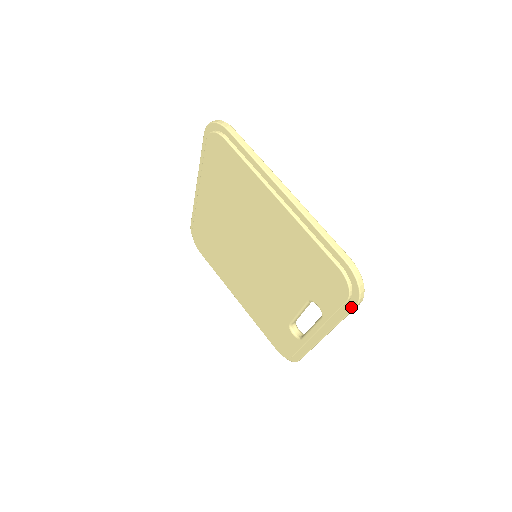
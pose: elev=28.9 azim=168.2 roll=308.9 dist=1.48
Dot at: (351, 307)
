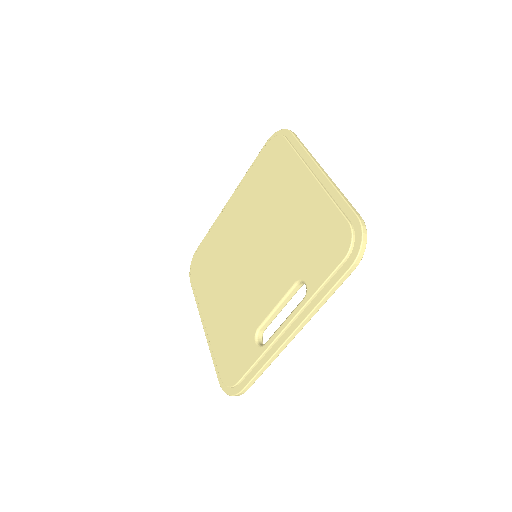
Dot at: (344, 270)
